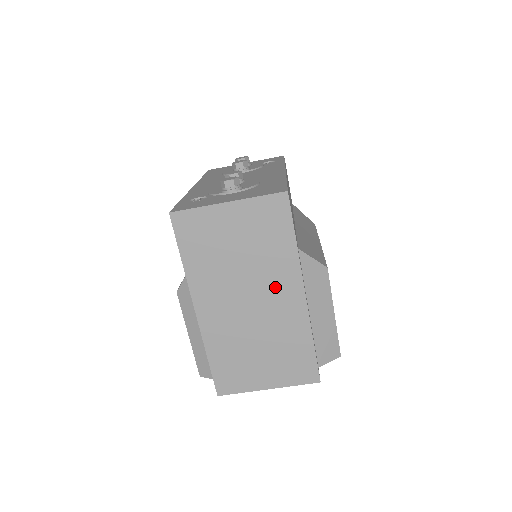
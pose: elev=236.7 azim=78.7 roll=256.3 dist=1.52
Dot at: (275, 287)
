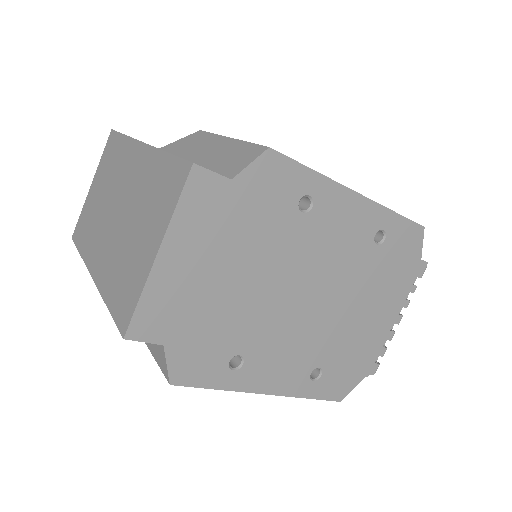
Dot at: (125, 174)
